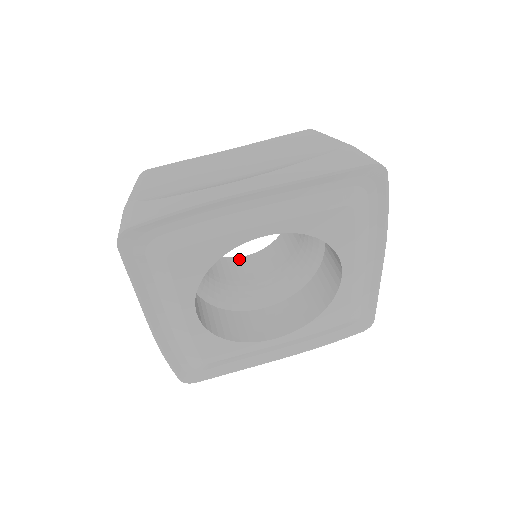
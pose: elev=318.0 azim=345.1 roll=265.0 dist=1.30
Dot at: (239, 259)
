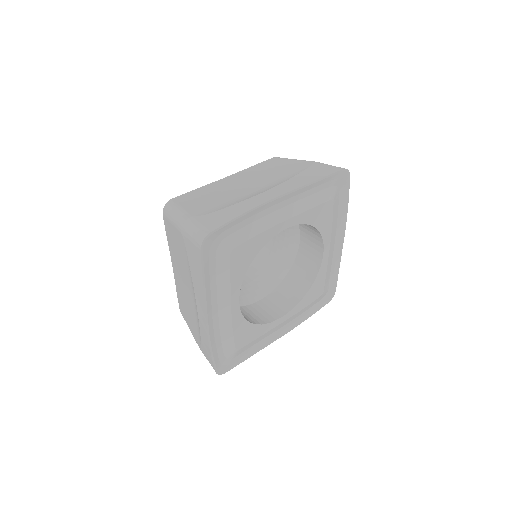
Dot at: occluded
